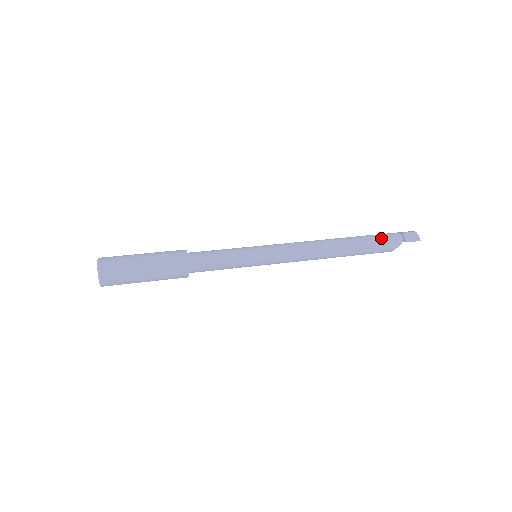
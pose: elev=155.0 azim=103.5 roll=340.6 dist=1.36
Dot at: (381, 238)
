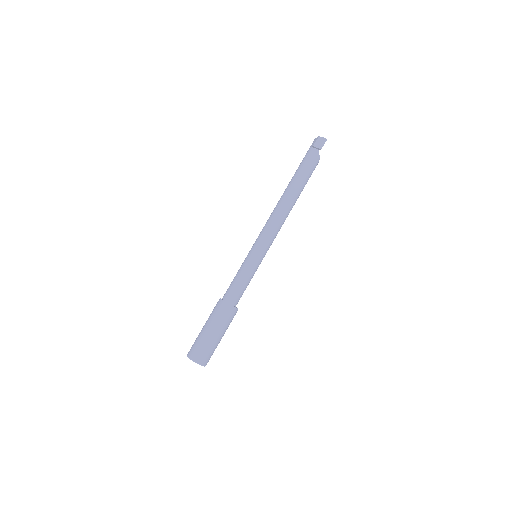
Dot at: (305, 164)
